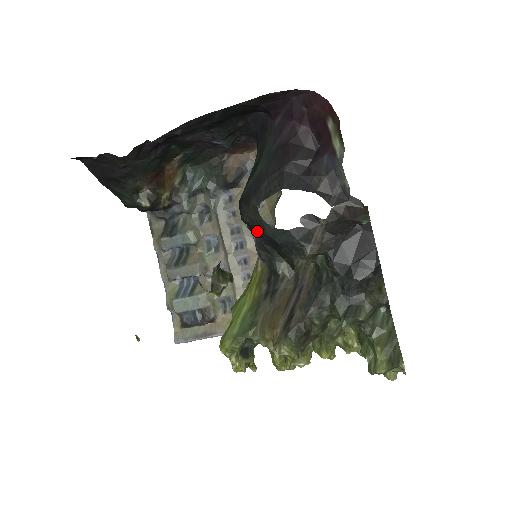
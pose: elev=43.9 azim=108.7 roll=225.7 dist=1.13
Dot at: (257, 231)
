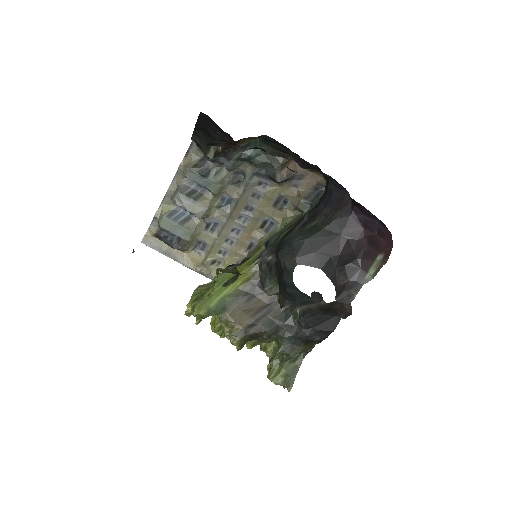
Dot at: (280, 268)
